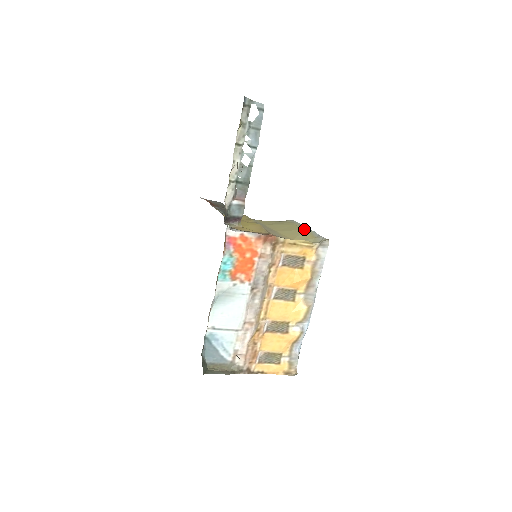
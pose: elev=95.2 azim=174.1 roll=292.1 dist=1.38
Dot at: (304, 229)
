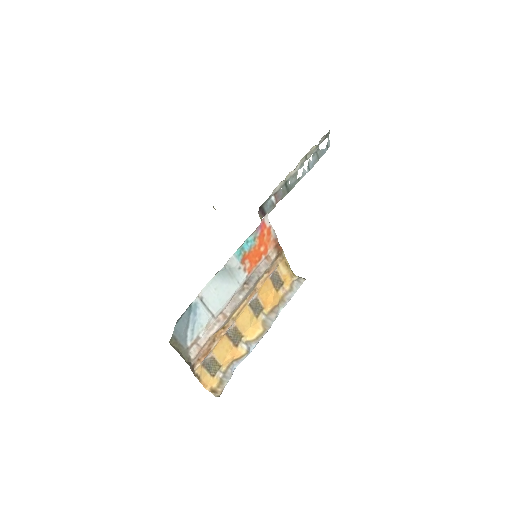
Dot at: occluded
